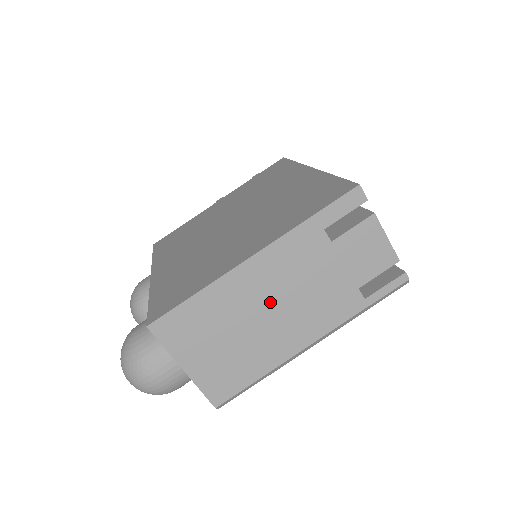
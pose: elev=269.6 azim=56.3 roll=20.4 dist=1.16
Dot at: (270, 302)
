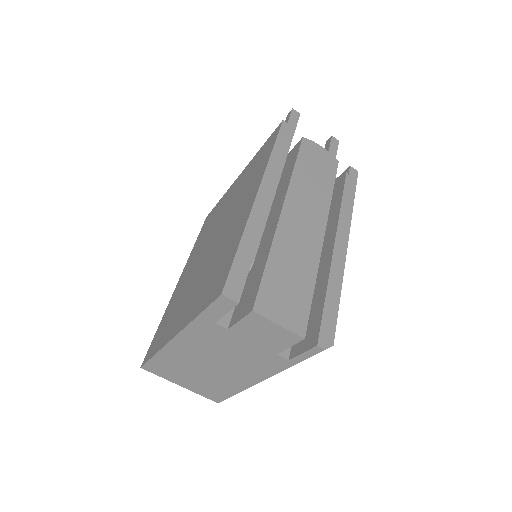
Dot at: (209, 360)
